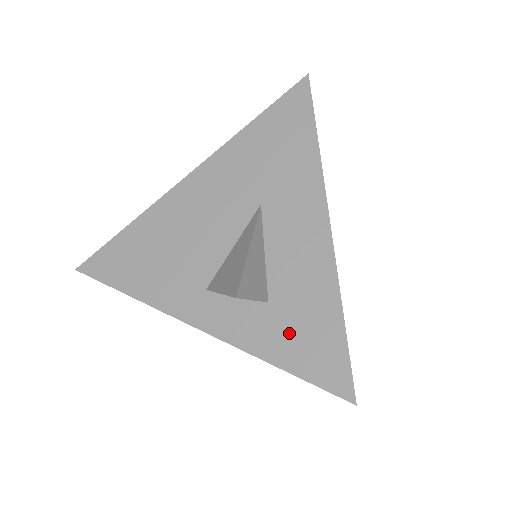
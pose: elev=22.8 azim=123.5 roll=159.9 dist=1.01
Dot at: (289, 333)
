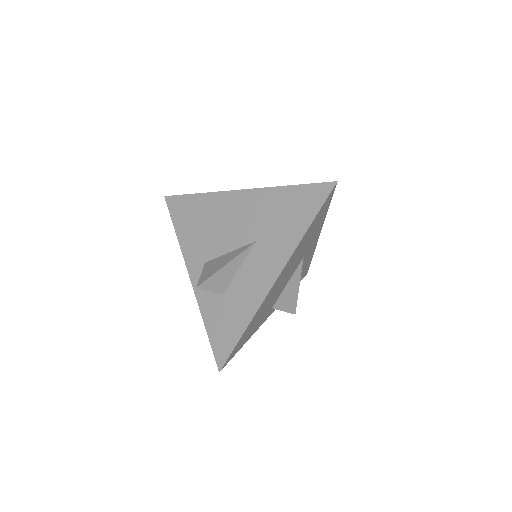
Dot at: (220, 317)
